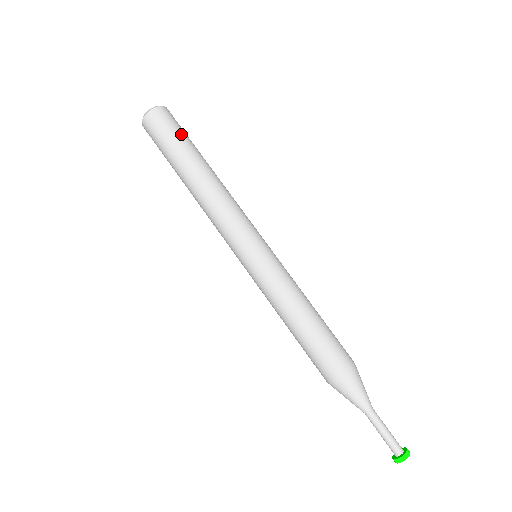
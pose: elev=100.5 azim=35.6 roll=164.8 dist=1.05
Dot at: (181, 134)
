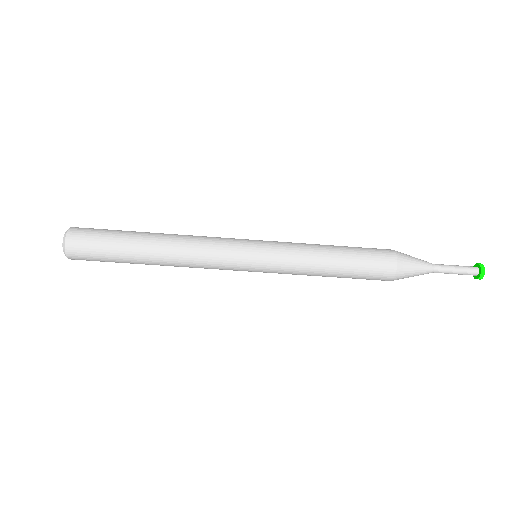
Dot at: (105, 248)
